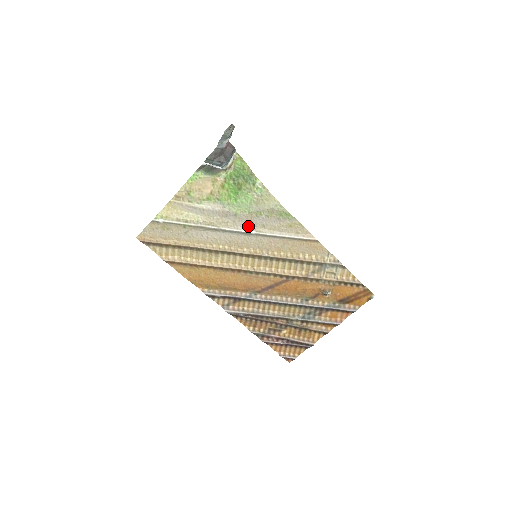
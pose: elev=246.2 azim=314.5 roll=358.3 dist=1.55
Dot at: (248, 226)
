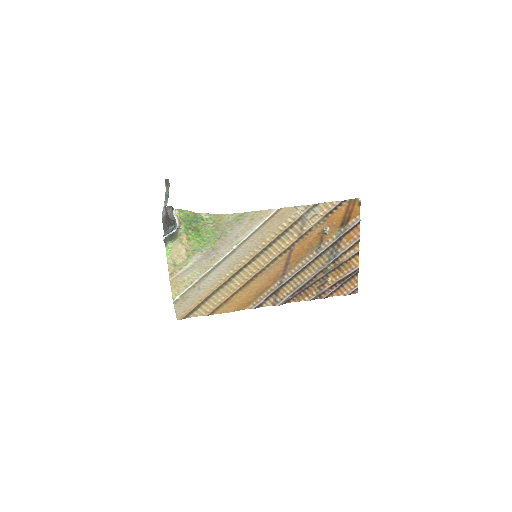
Dot at: (228, 247)
